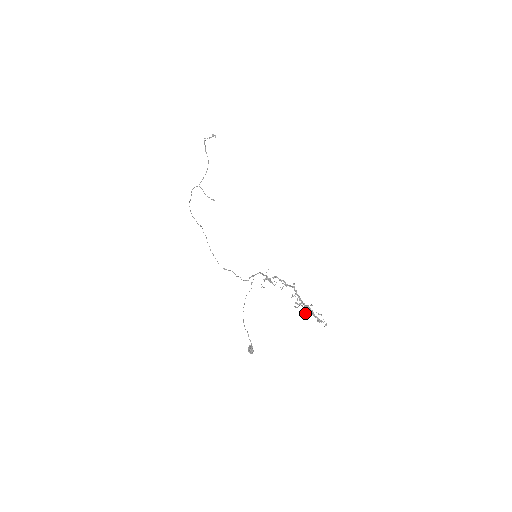
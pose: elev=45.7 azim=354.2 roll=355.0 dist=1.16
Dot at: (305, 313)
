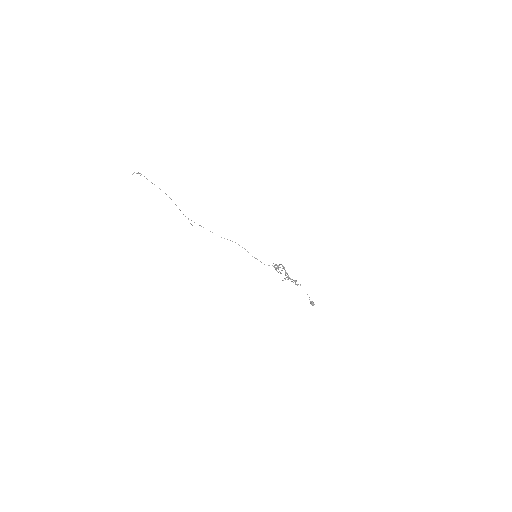
Dot at: occluded
